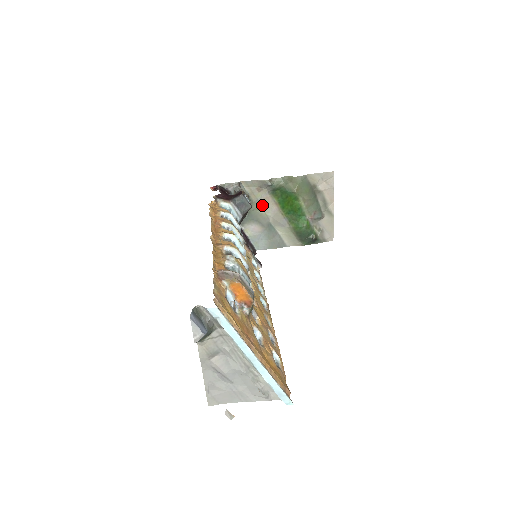
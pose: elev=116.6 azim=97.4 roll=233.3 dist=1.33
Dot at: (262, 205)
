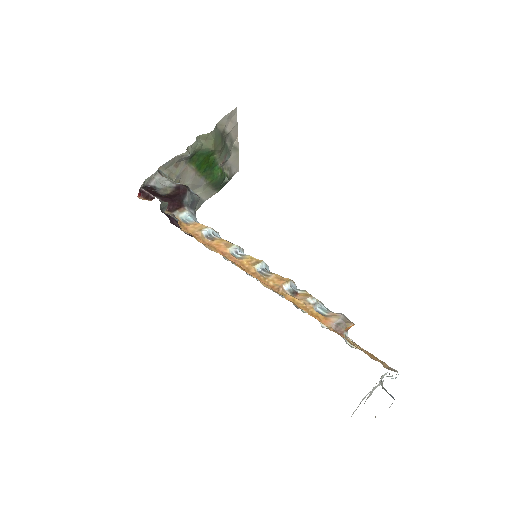
Dot at: (181, 179)
